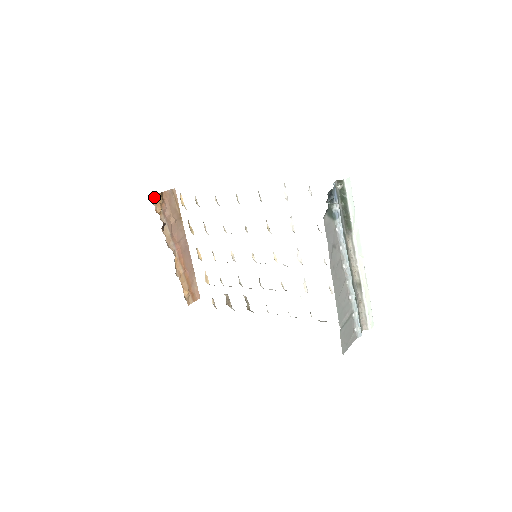
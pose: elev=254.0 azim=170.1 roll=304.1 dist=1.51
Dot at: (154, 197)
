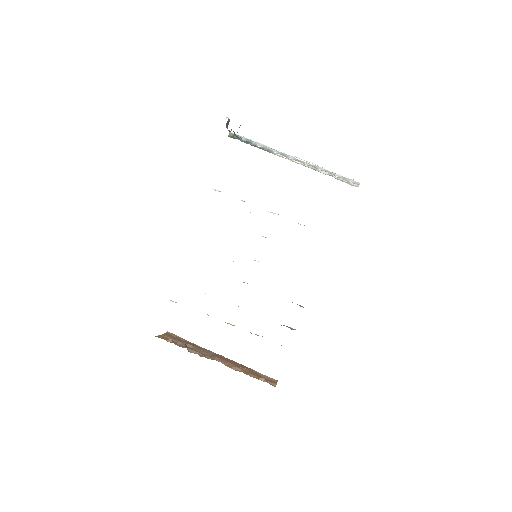
Dot at: (158, 337)
